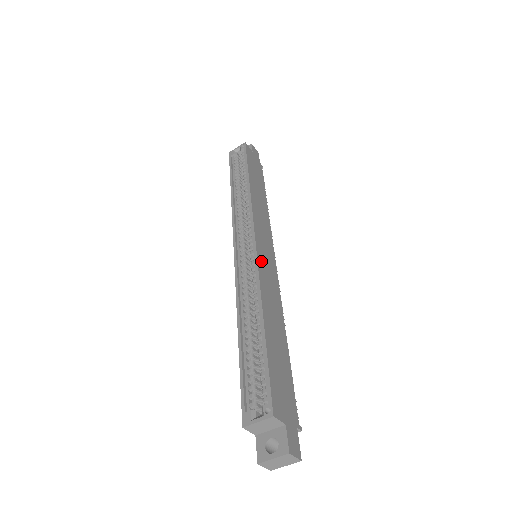
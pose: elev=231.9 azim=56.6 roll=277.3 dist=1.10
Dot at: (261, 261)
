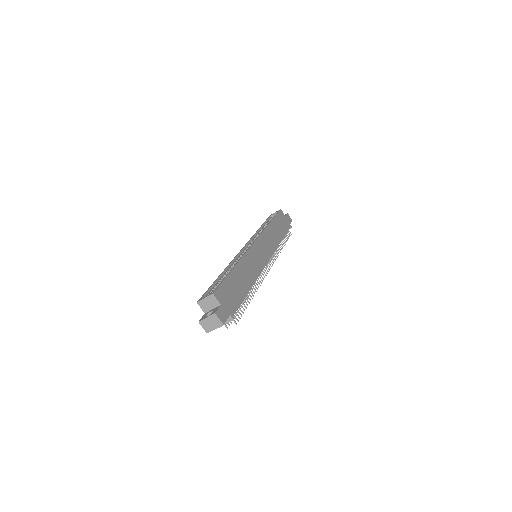
Dot at: (253, 251)
